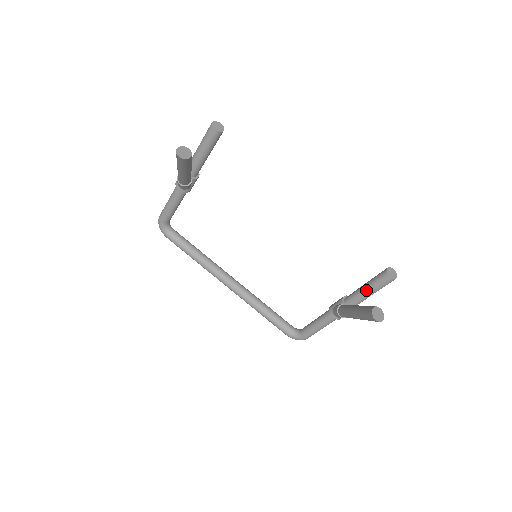
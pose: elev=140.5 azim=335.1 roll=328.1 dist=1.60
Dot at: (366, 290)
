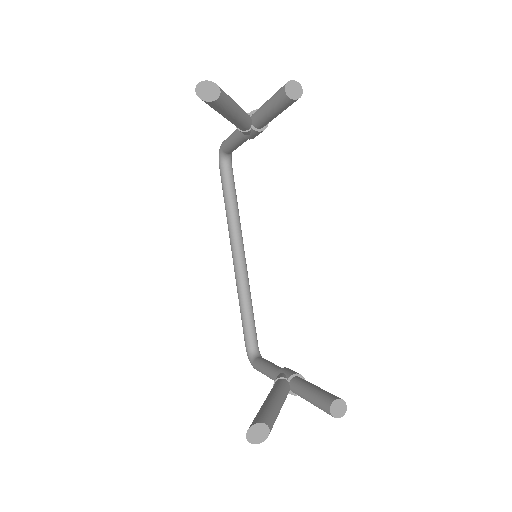
Dot at: (308, 393)
